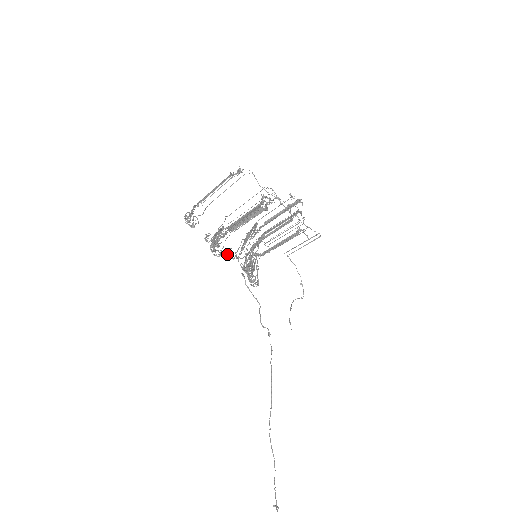
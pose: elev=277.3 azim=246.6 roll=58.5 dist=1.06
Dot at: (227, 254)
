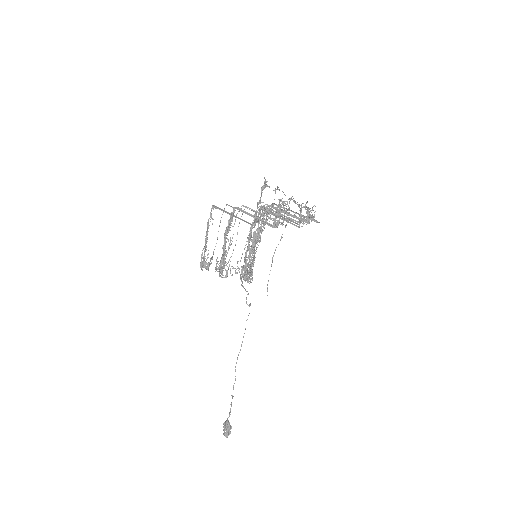
Dot at: (232, 266)
